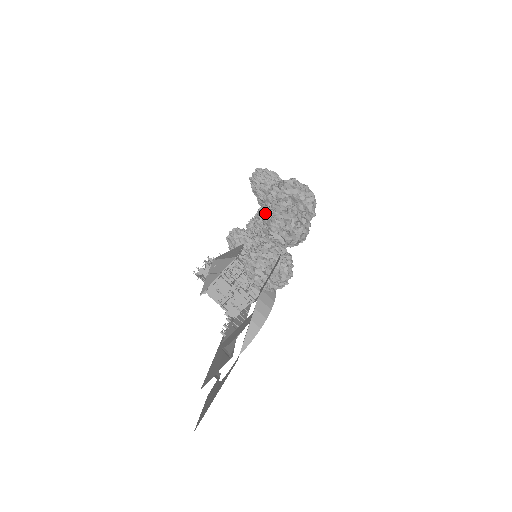
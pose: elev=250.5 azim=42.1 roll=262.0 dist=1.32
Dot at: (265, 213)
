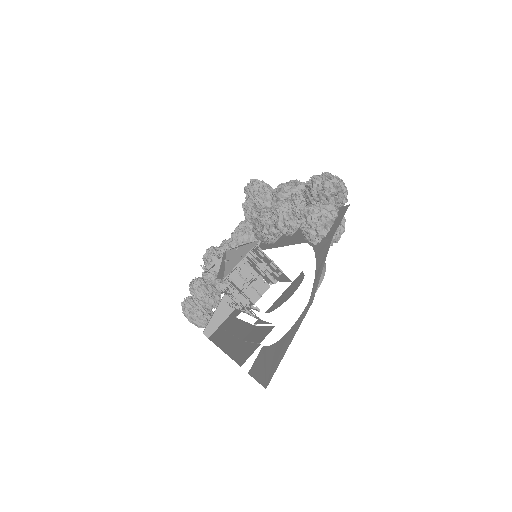
Dot at: (308, 184)
